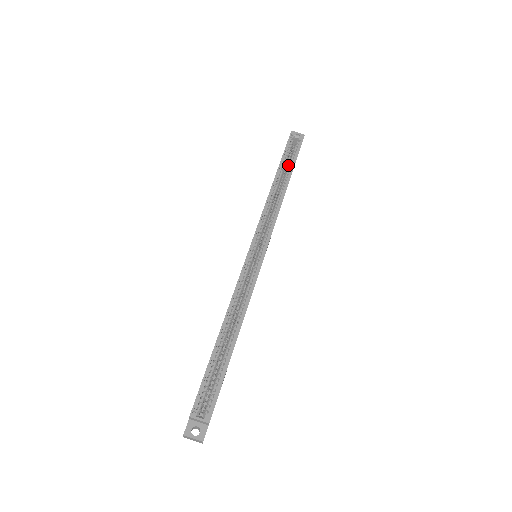
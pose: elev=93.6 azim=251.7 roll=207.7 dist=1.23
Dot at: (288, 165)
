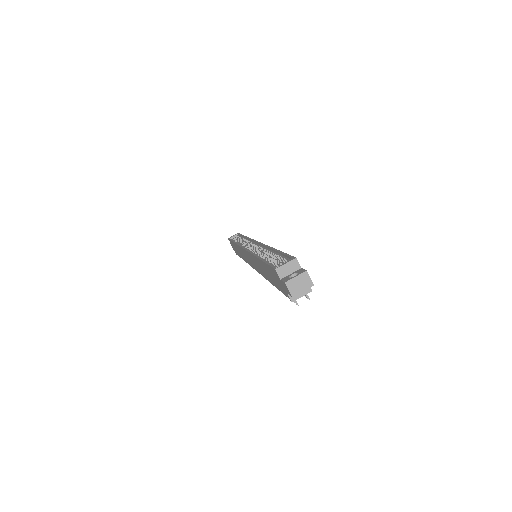
Dot at: (239, 239)
